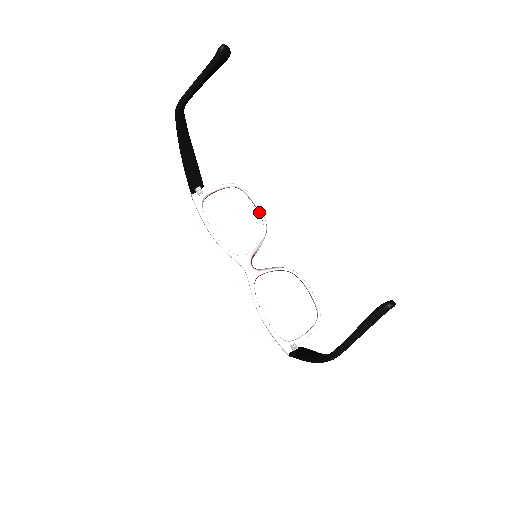
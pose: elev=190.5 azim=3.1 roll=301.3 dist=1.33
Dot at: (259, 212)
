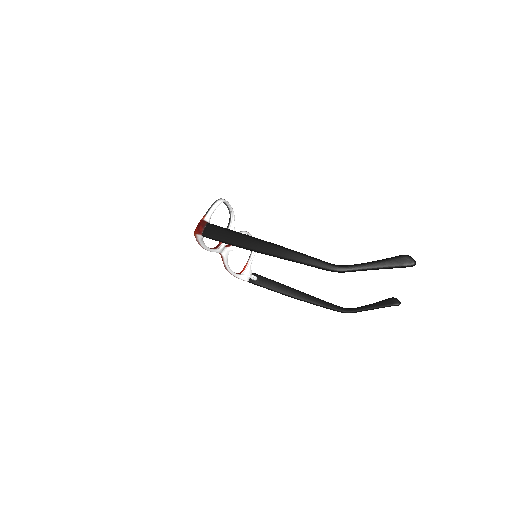
Dot at: (231, 210)
